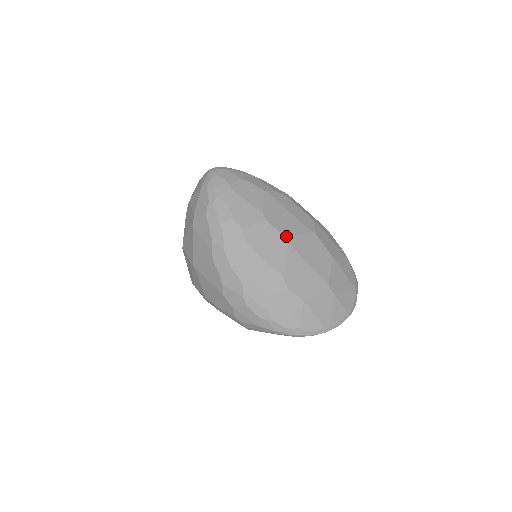
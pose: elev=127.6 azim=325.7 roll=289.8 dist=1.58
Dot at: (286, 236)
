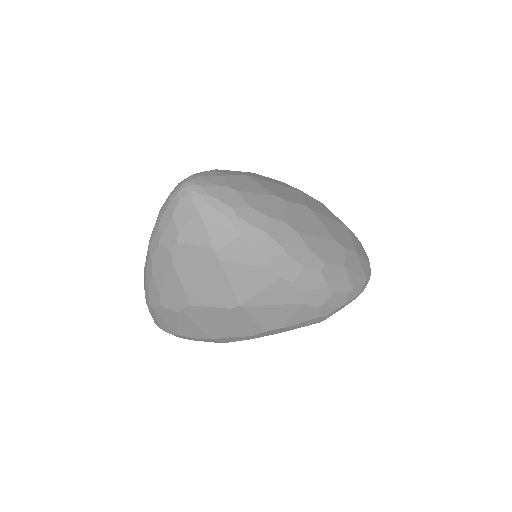
Dot at: (304, 205)
